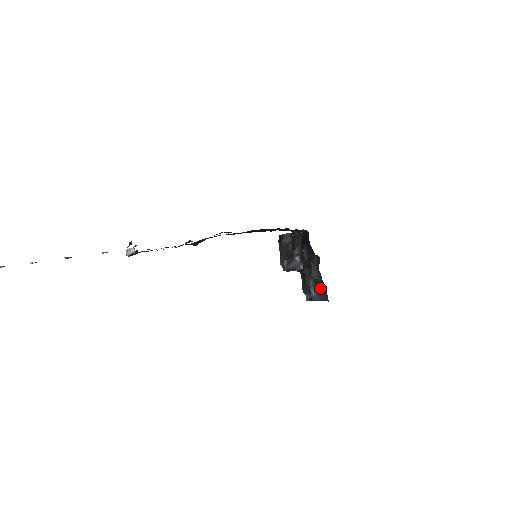
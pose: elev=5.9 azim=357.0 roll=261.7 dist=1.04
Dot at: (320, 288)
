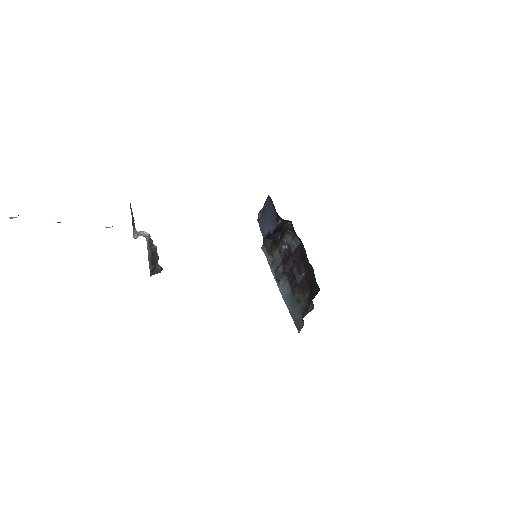
Dot at: (294, 306)
